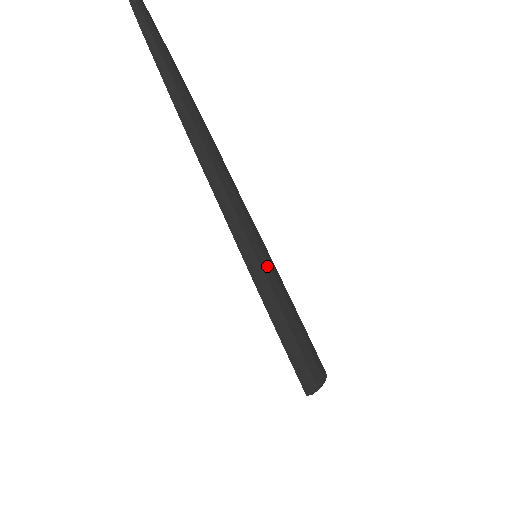
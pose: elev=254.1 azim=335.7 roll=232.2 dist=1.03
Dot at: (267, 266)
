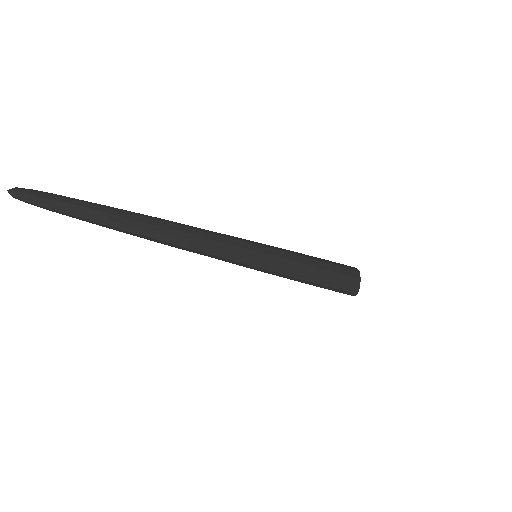
Dot at: (268, 257)
